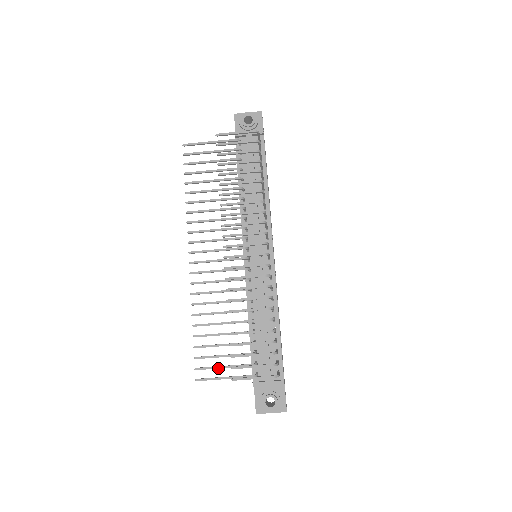
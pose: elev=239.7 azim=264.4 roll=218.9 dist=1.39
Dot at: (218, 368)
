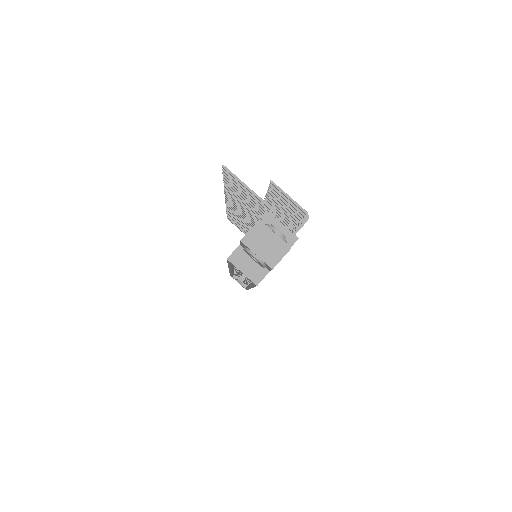
Dot at: occluded
